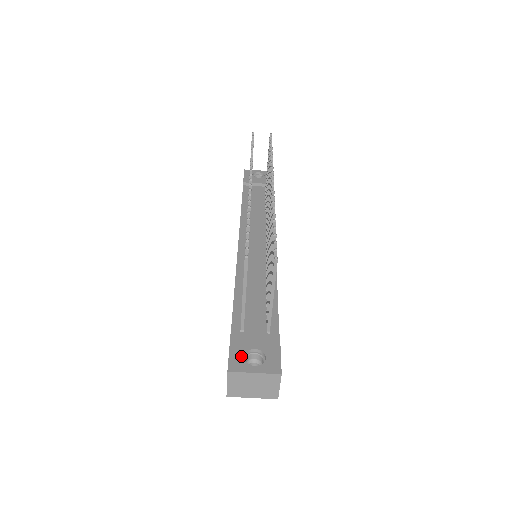
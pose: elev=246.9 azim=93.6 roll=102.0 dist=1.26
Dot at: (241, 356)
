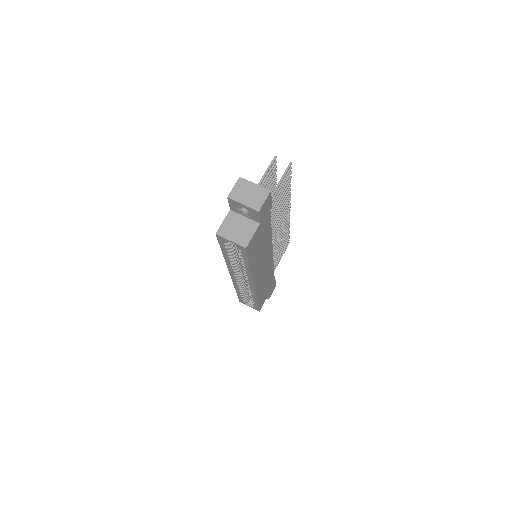
Dot at: occluded
